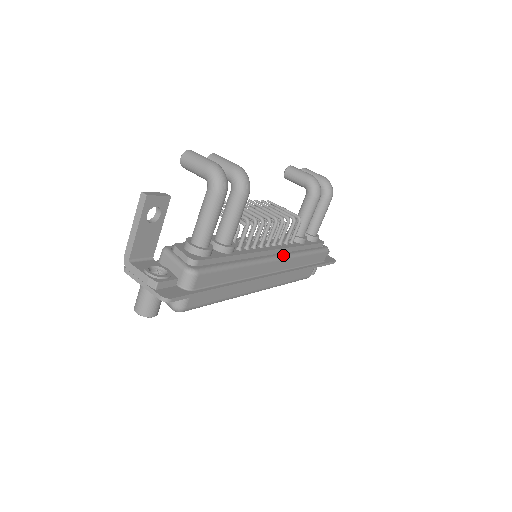
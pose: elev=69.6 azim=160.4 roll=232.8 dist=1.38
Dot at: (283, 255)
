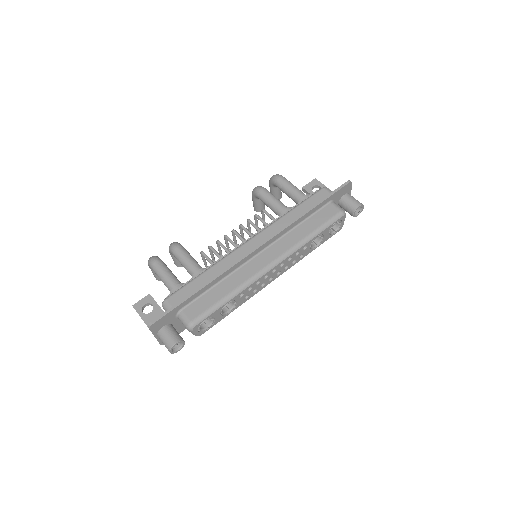
Dot at: (257, 234)
